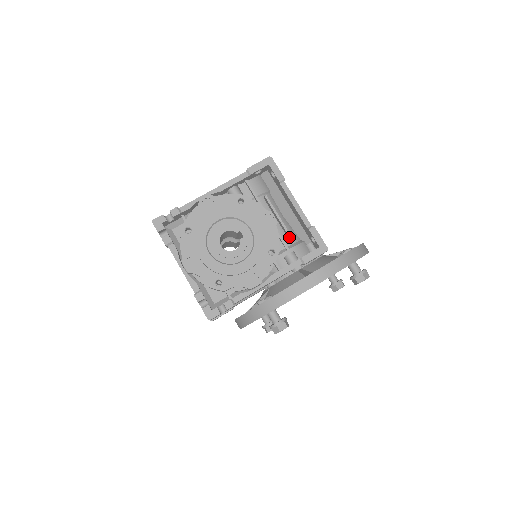
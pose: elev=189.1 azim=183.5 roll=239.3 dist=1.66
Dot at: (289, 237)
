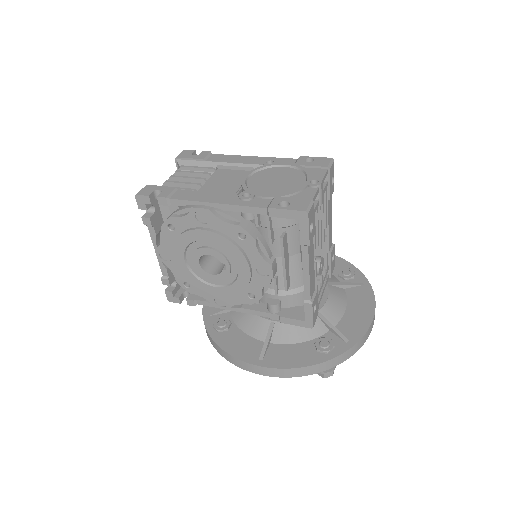
Dot at: (285, 287)
